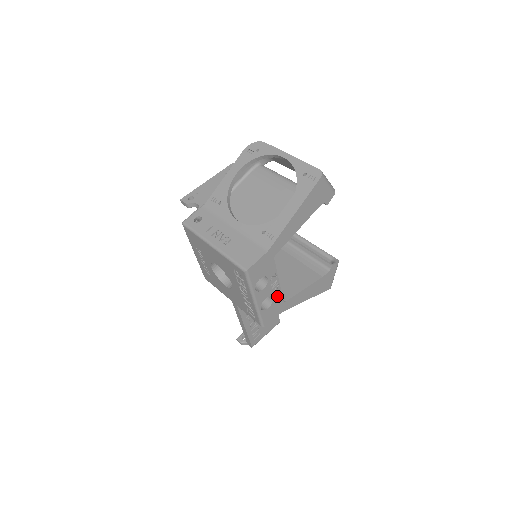
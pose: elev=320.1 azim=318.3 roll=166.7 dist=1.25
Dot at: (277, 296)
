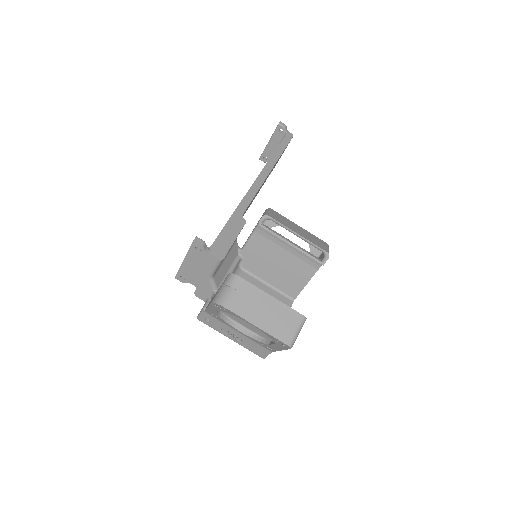
Dot at: occluded
